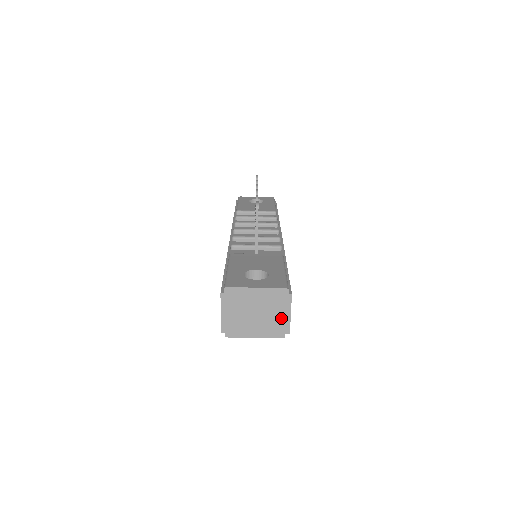
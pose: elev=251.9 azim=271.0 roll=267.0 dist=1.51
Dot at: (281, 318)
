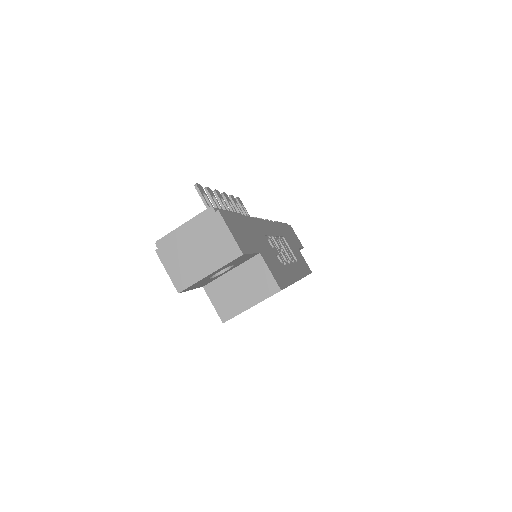
Dot at: (224, 242)
